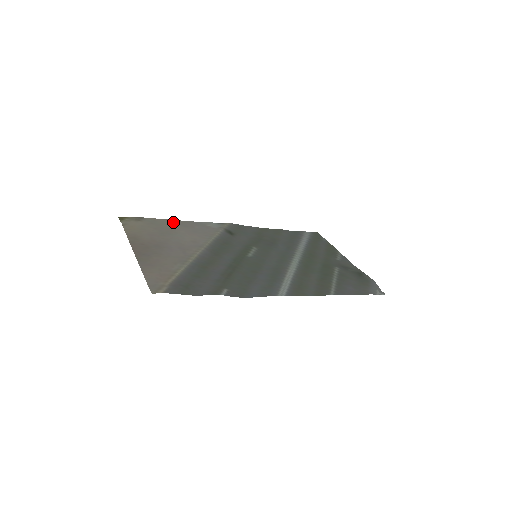
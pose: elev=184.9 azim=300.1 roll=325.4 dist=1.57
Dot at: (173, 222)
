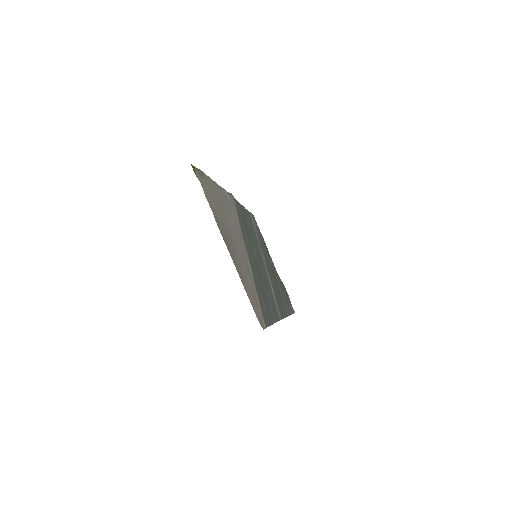
Dot at: (215, 185)
